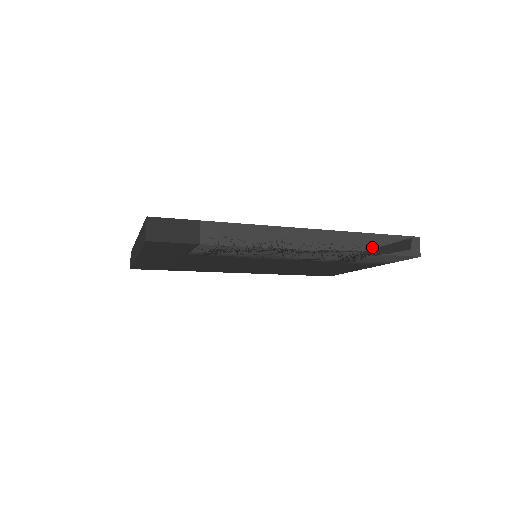
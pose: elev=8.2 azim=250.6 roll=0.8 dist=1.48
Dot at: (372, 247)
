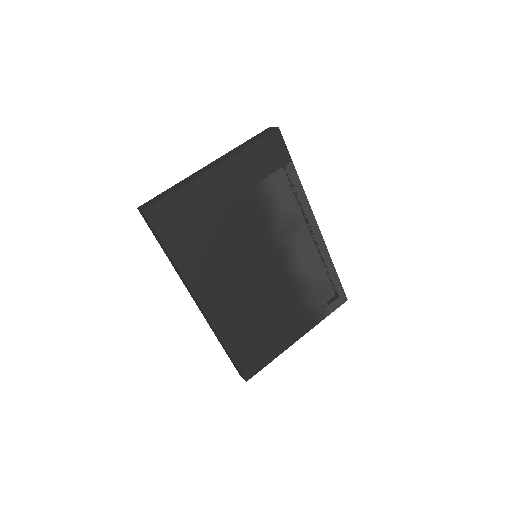
Dot at: occluded
